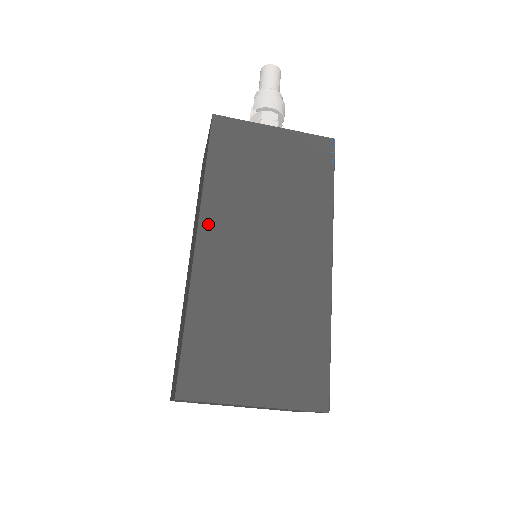
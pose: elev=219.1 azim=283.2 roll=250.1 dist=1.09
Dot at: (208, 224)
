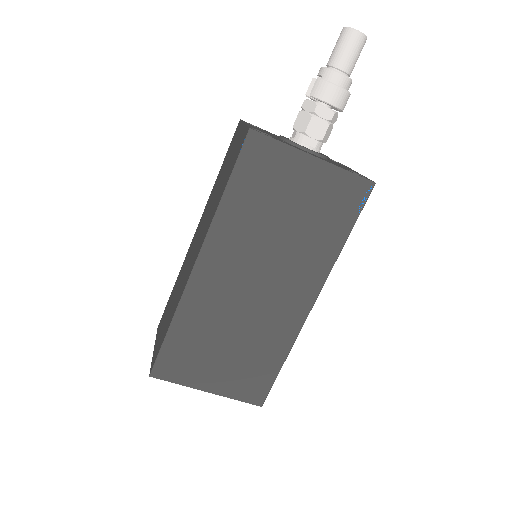
Dot at: (210, 251)
